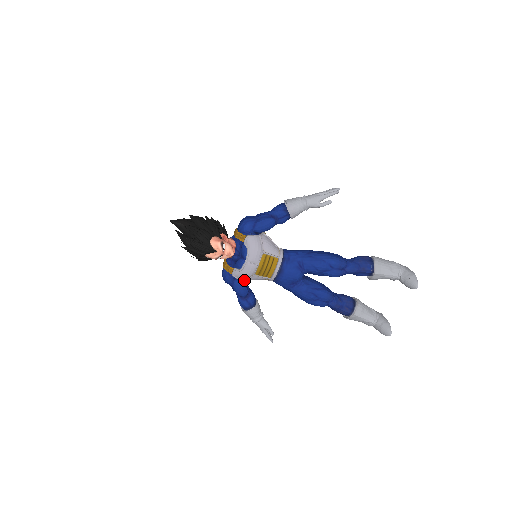
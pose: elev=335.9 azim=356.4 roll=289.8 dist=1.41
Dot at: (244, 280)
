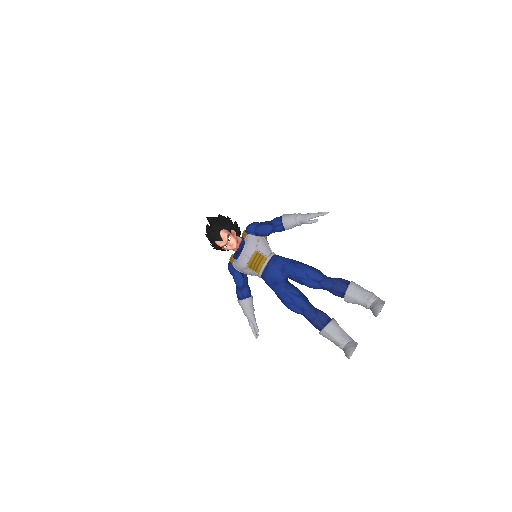
Dot at: (243, 274)
